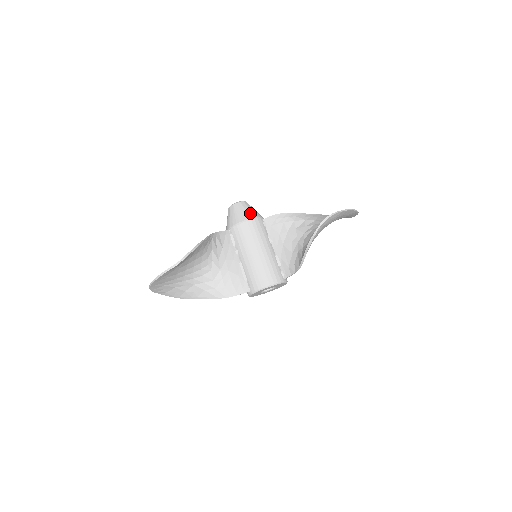
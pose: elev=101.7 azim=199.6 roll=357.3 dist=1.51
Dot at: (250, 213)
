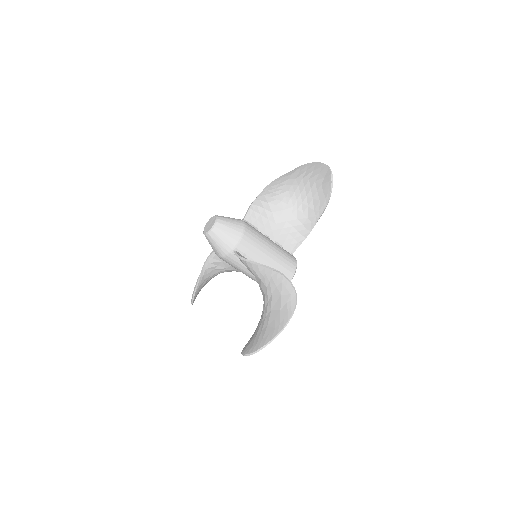
Dot at: (218, 250)
